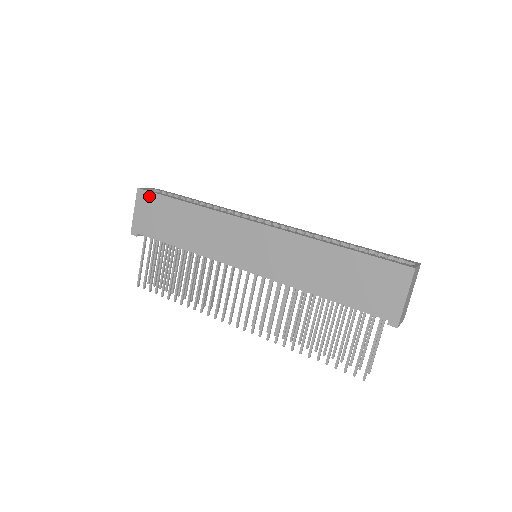
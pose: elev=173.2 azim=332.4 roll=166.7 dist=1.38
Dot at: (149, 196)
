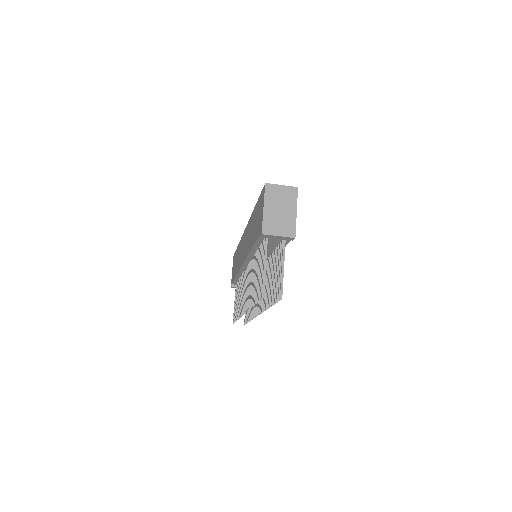
Dot at: (234, 256)
